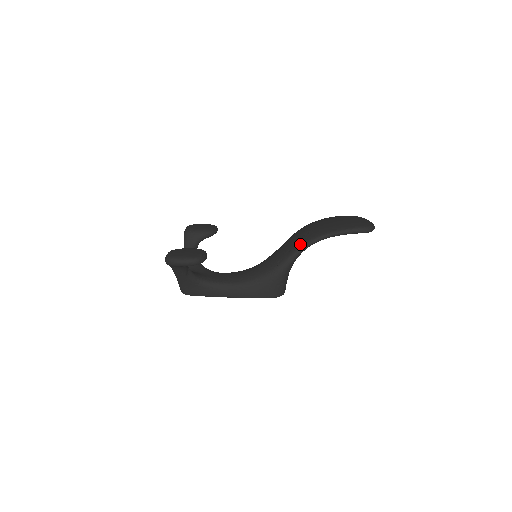
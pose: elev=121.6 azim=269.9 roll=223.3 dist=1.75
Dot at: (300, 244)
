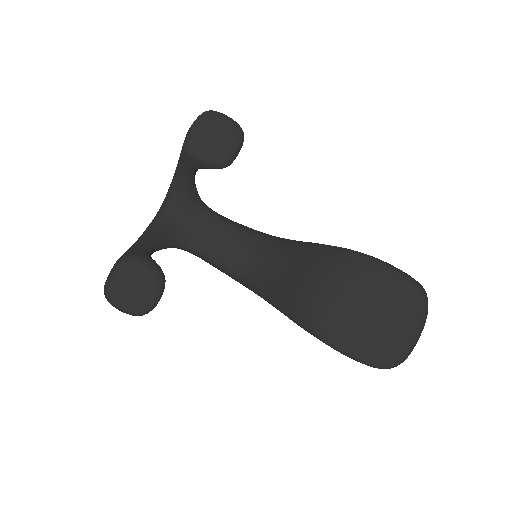
Dot at: (297, 318)
